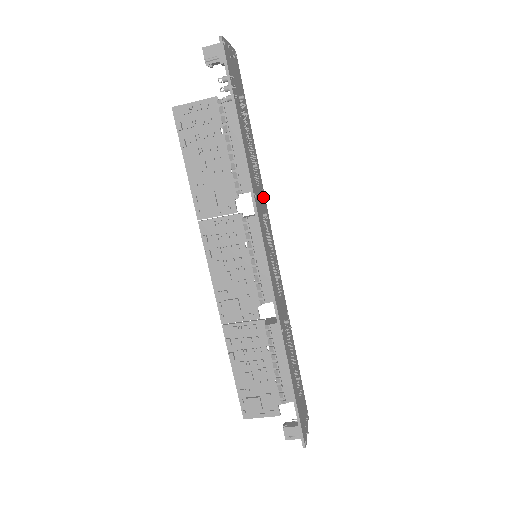
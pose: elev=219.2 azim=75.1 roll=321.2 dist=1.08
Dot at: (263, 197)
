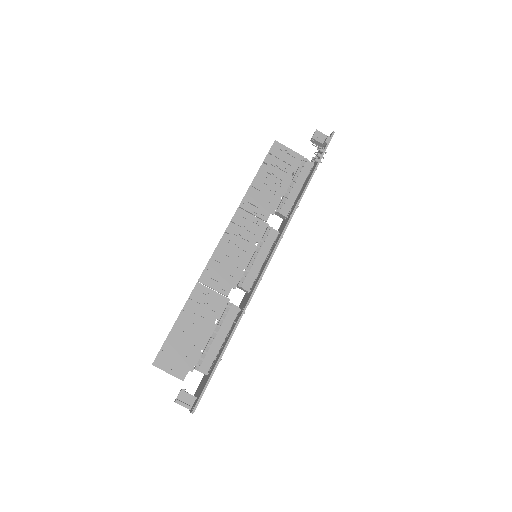
Dot at: occluded
